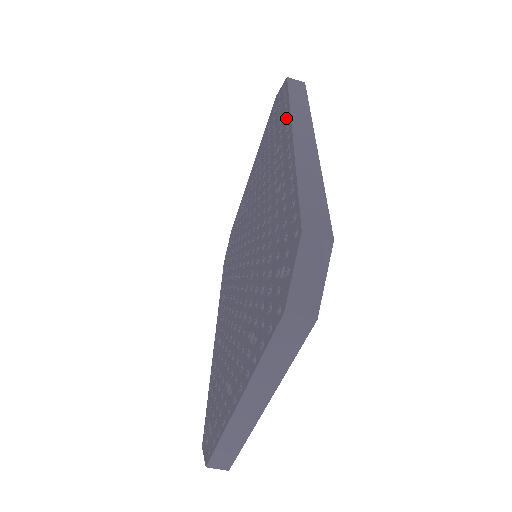
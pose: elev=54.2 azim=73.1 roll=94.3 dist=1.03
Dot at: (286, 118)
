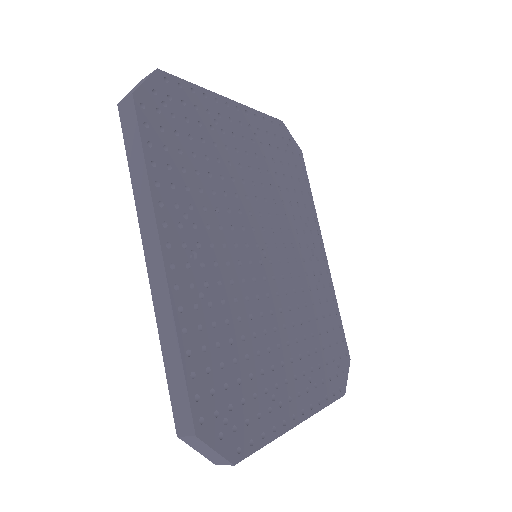
Dot at: occluded
